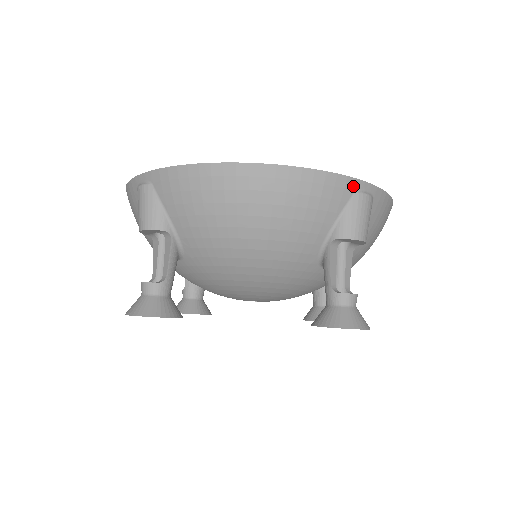
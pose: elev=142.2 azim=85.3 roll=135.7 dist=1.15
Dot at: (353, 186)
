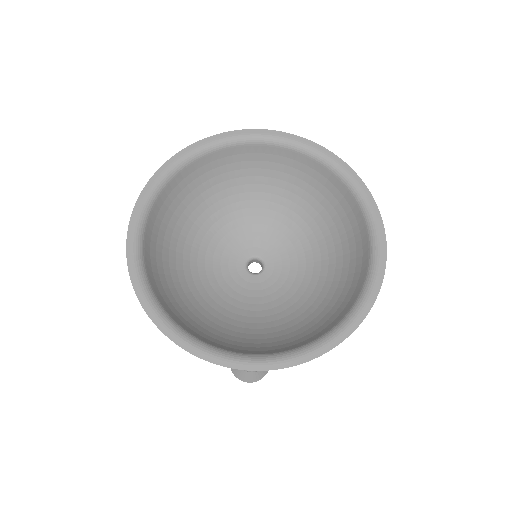
Dot at: (234, 367)
